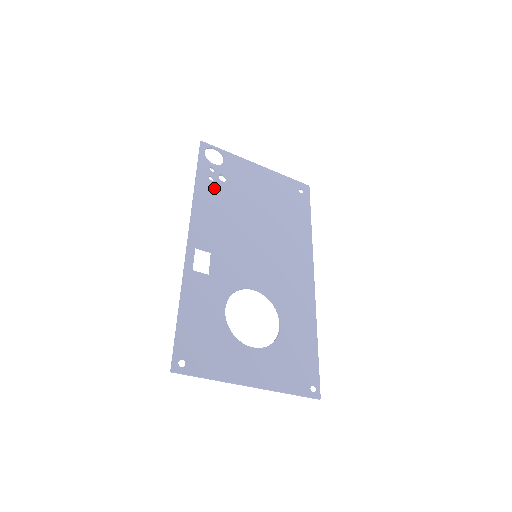
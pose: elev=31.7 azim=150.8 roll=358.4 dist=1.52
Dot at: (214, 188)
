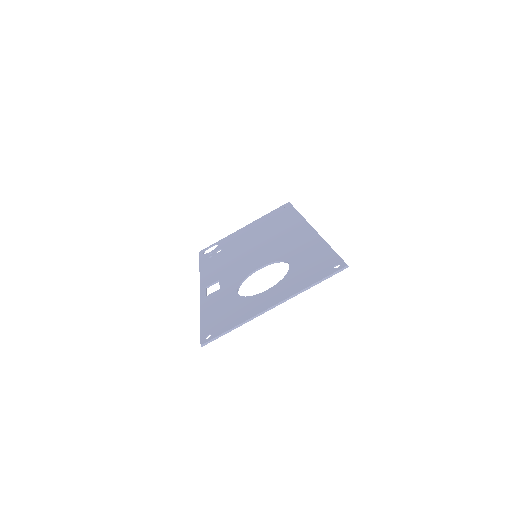
Dot at: (213, 258)
